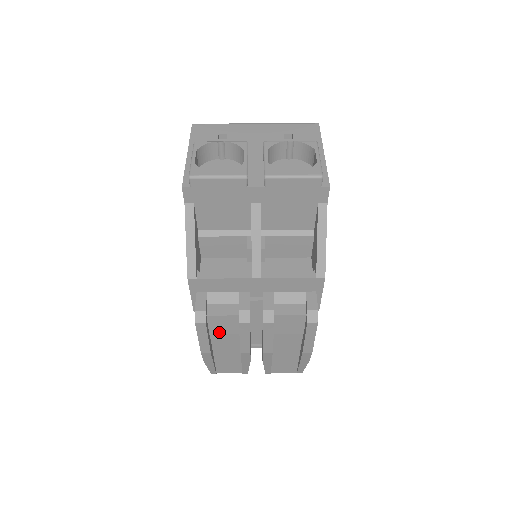
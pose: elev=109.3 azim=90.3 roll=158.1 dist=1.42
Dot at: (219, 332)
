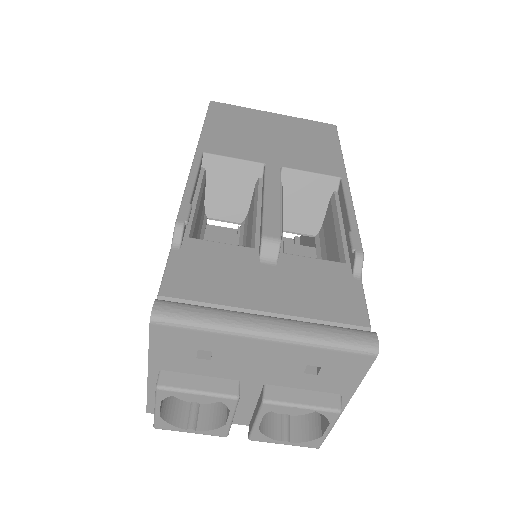
Dot at: occluded
